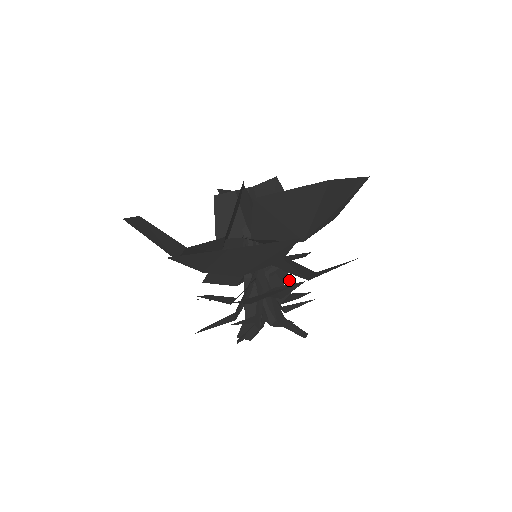
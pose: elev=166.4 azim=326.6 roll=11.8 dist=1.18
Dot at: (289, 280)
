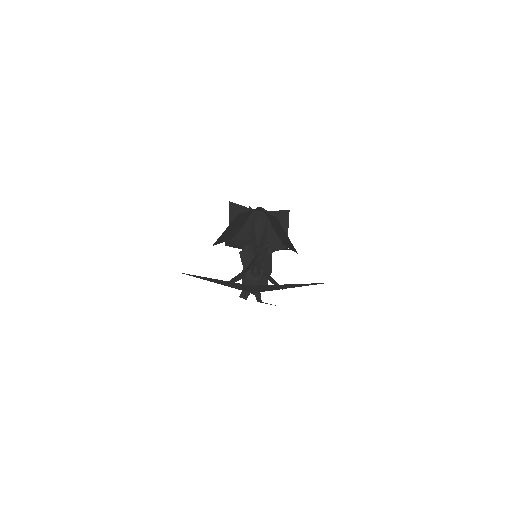
Dot at: occluded
